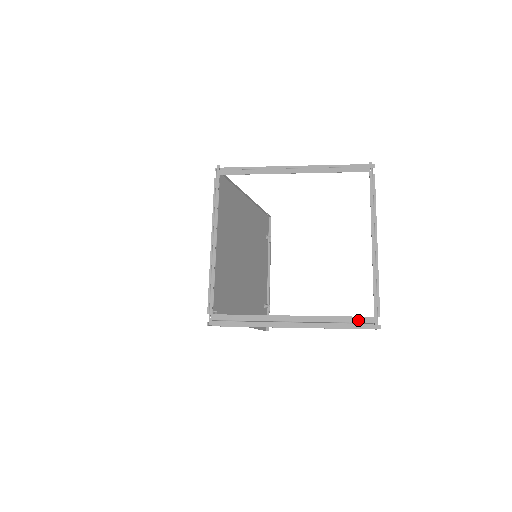
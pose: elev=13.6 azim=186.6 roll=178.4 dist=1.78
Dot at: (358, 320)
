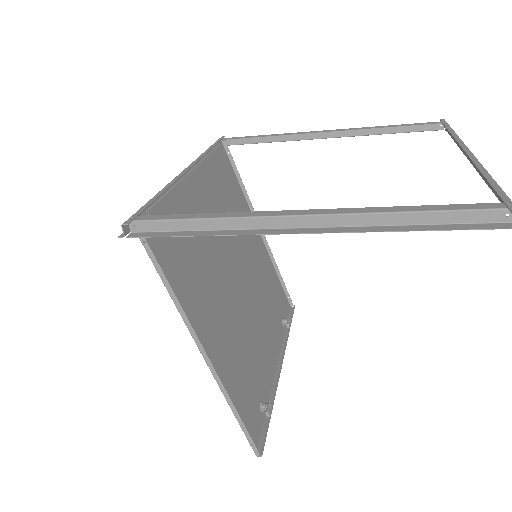
Dot at: (463, 207)
